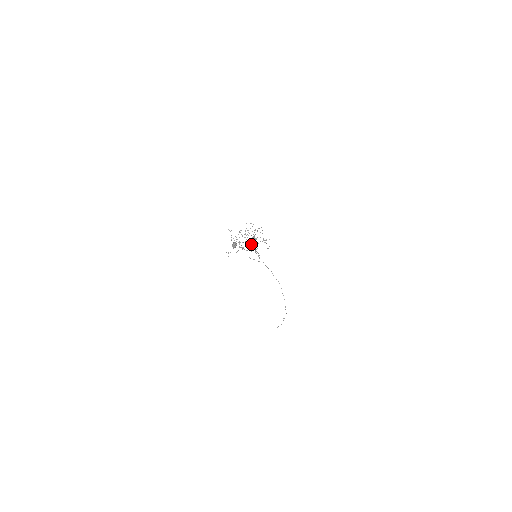
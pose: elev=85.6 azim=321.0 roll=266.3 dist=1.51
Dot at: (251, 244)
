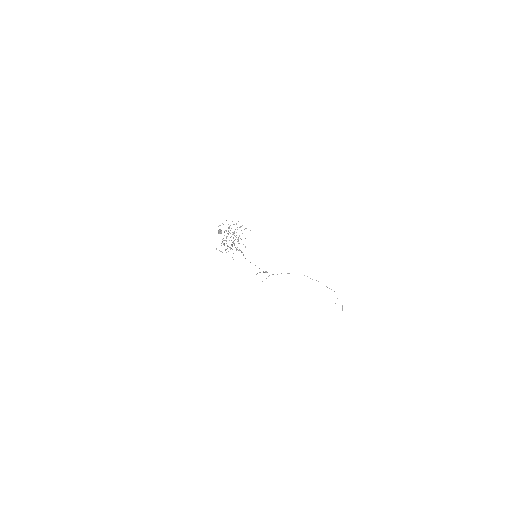
Dot at: occluded
